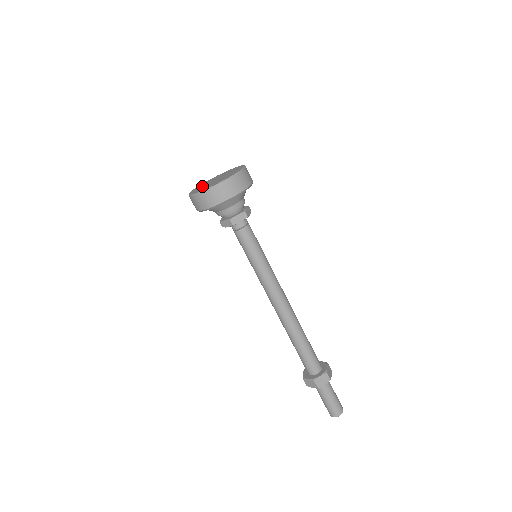
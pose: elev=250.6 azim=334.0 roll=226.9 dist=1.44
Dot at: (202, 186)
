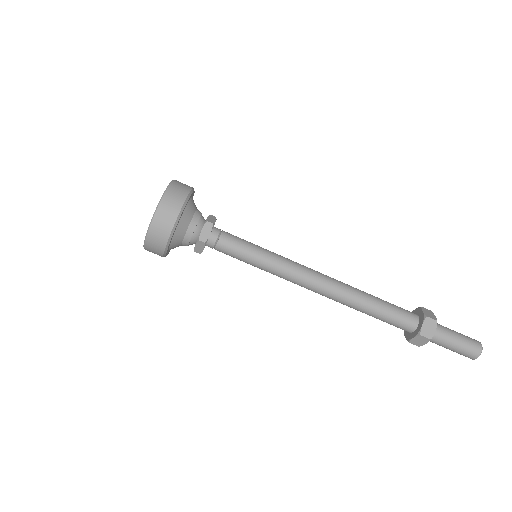
Dot at: occluded
